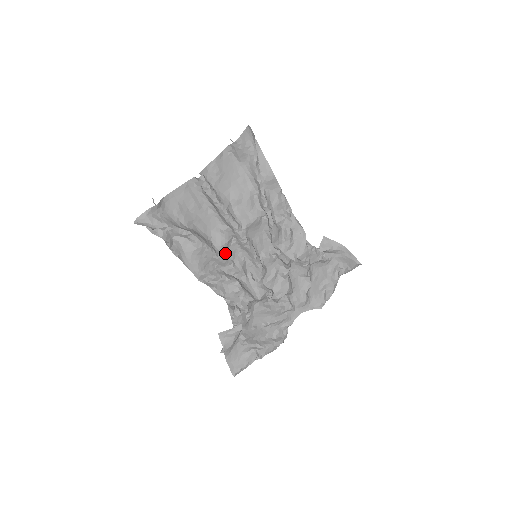
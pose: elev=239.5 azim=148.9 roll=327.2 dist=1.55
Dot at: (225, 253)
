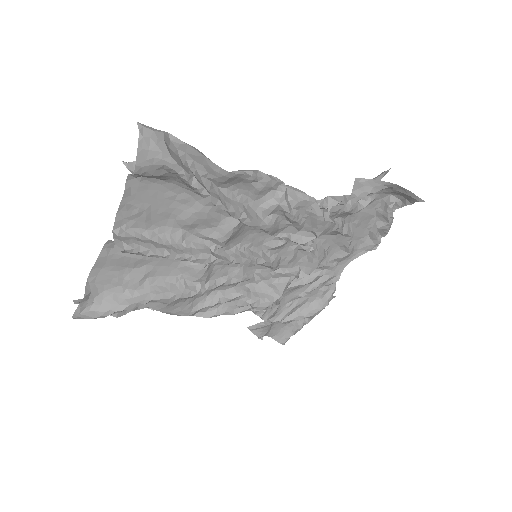
Dot at: (211, 277)
